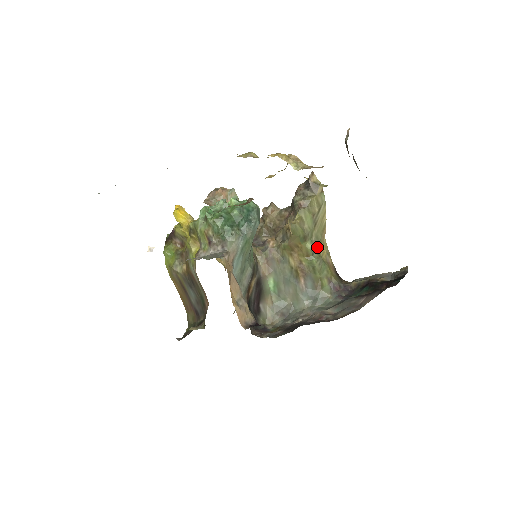
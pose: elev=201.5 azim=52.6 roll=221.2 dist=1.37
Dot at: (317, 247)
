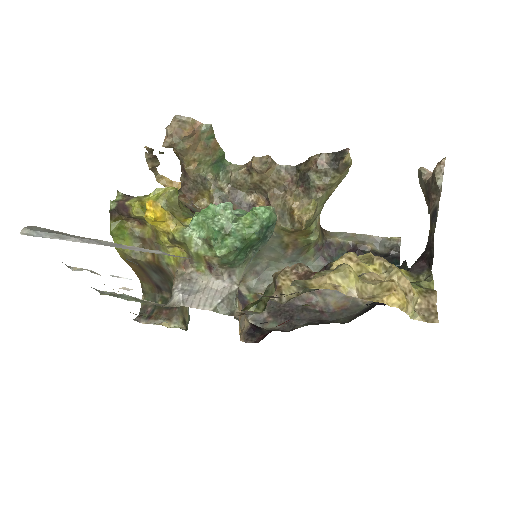
Dot at: occluded
